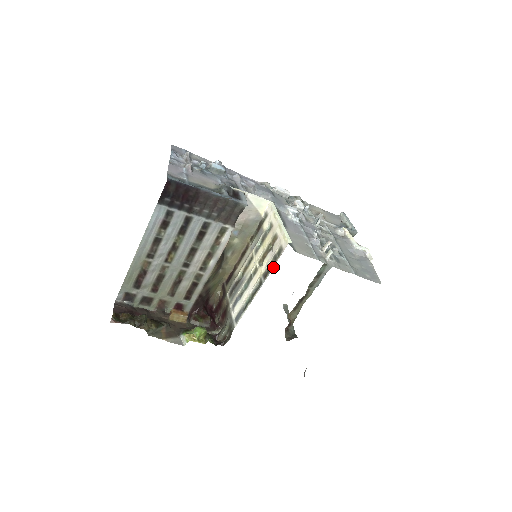
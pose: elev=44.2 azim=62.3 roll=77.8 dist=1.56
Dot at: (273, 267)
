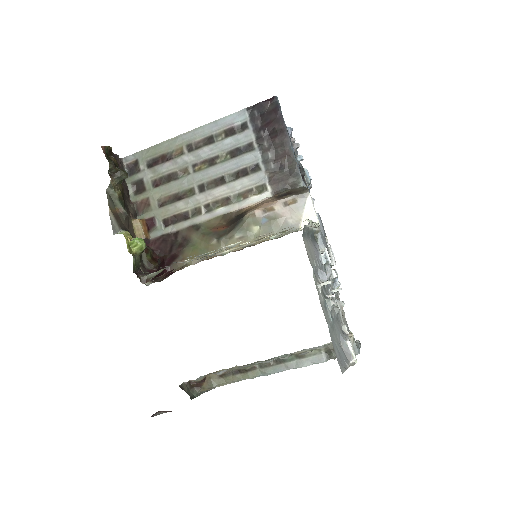
Dot at: occluded
